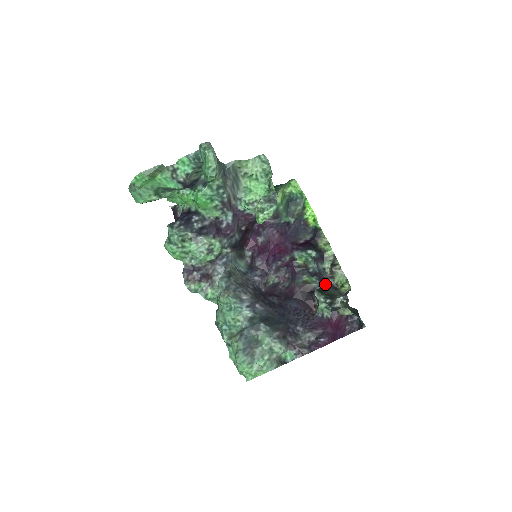
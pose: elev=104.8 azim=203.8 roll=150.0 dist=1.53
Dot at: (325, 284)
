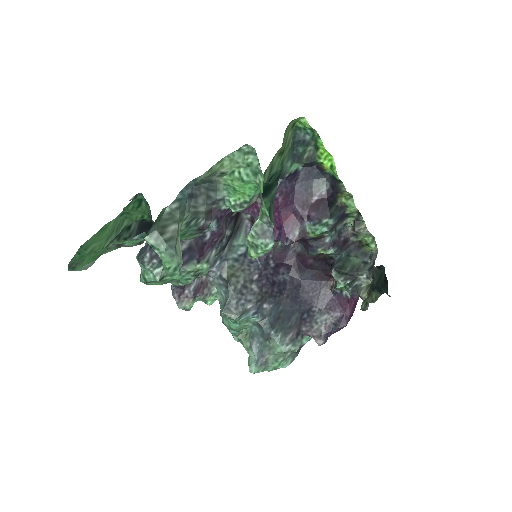
Dot at: (345, 247)
